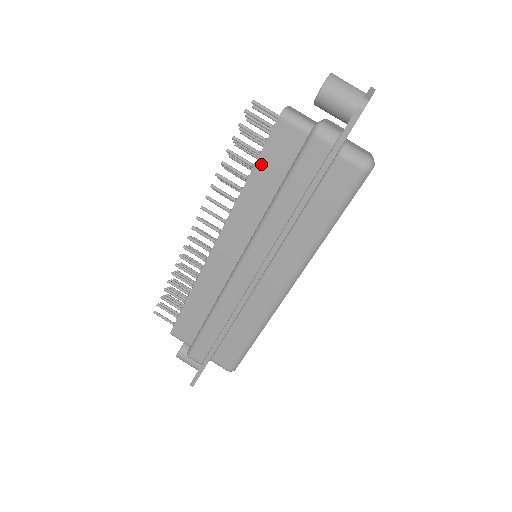
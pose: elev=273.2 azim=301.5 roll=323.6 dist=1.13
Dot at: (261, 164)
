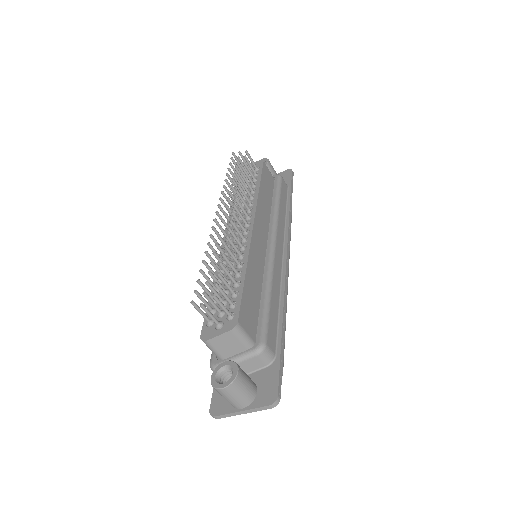
Dot at: occluded
